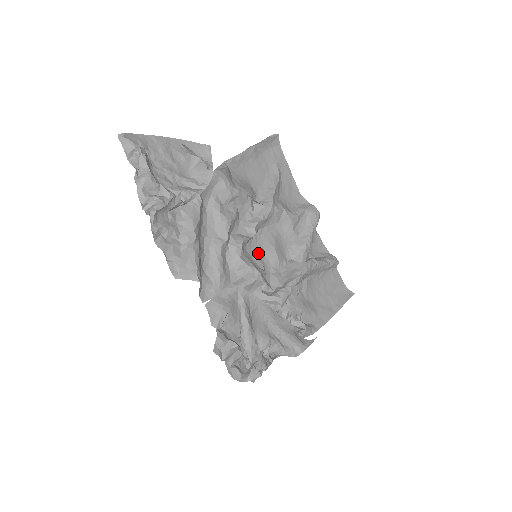
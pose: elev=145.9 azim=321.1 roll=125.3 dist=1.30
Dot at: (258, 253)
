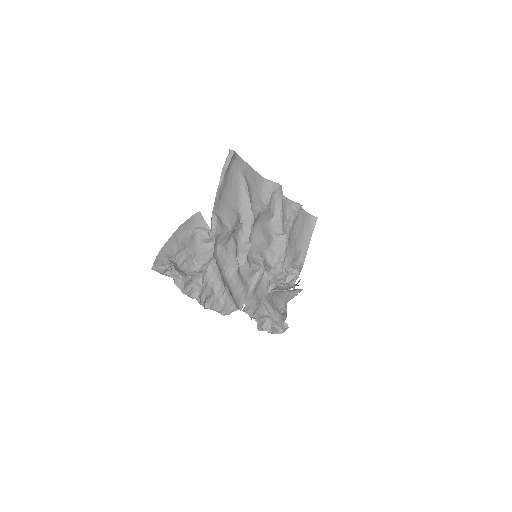
Dot at: (255, 250)
